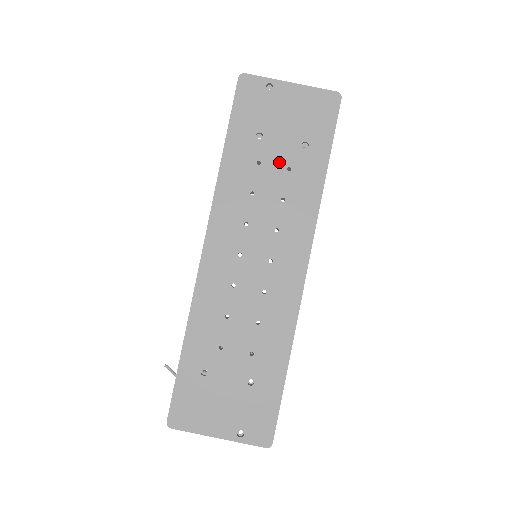
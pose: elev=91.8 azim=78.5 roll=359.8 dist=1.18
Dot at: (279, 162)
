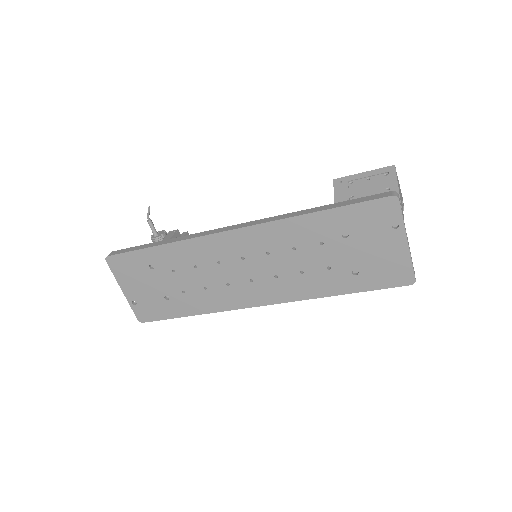
Dot at: (331, 258)
